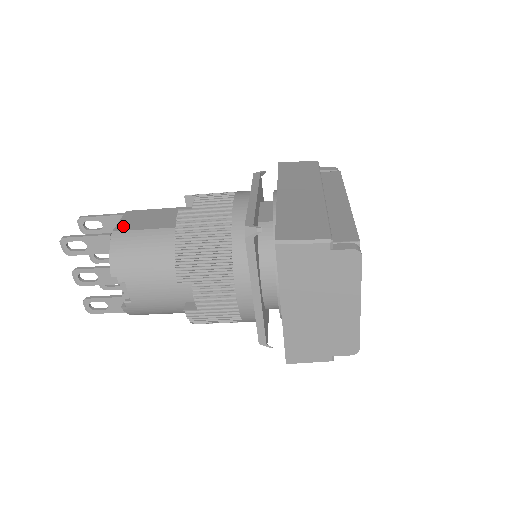
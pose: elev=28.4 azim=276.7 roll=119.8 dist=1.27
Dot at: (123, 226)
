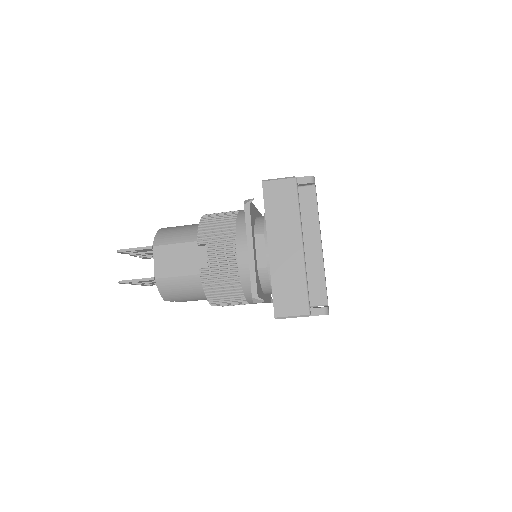
Dot at: (160, 271)
